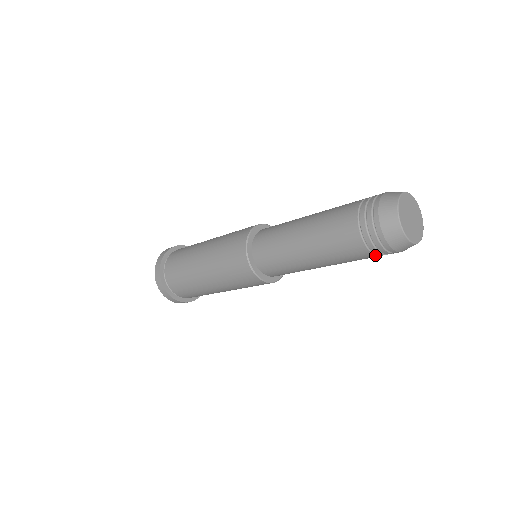
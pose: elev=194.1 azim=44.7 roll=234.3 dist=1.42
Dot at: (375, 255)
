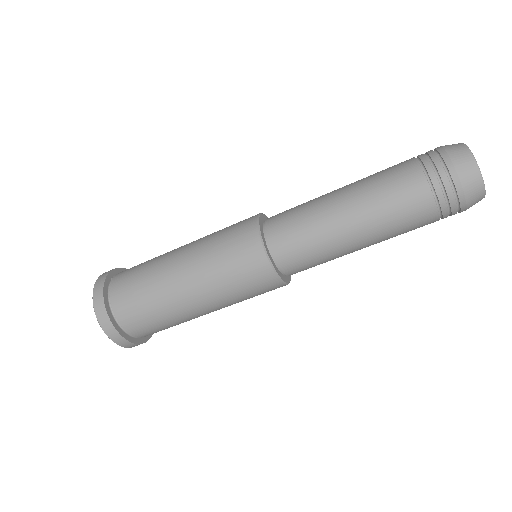
Dot at: (431, 191)
